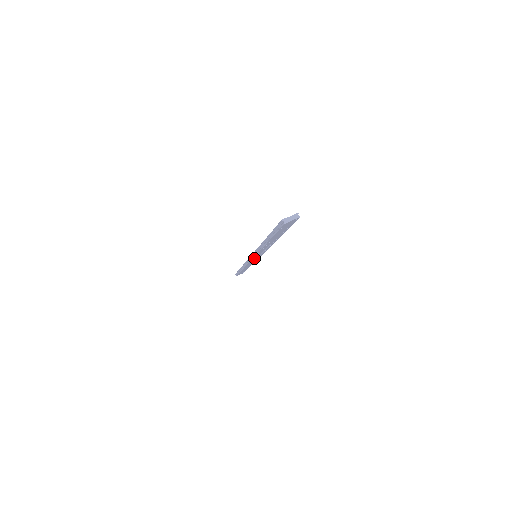
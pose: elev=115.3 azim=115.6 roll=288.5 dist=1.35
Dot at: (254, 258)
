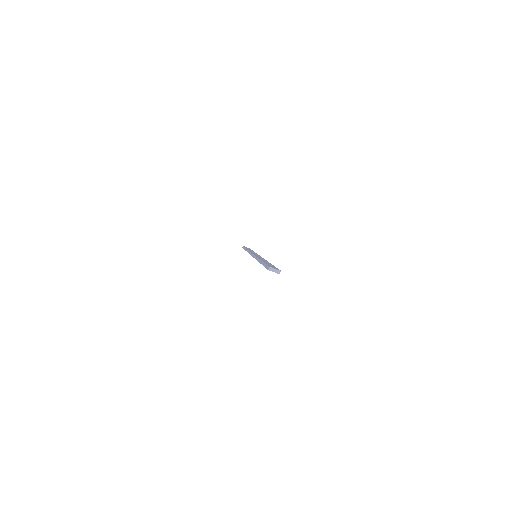
Dot at: occluded
